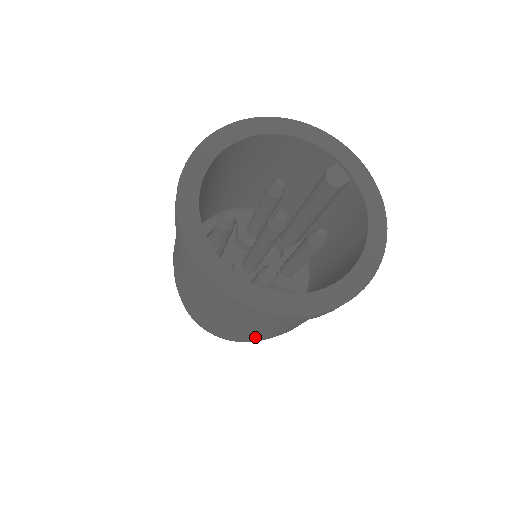
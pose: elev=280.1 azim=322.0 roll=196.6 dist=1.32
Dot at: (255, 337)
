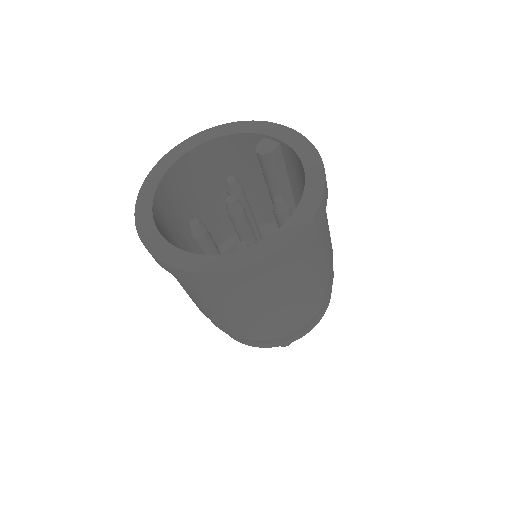
Dot at: (277, 323)
